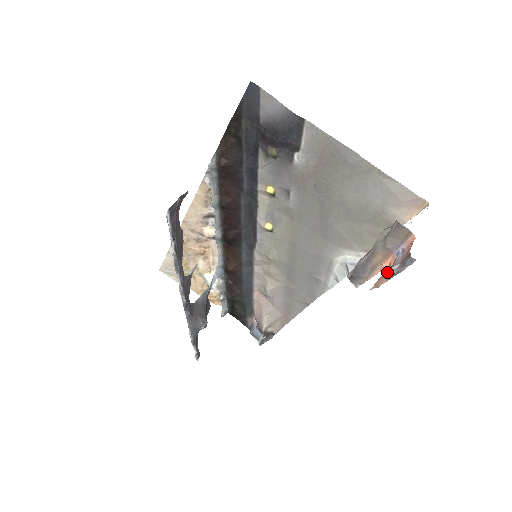
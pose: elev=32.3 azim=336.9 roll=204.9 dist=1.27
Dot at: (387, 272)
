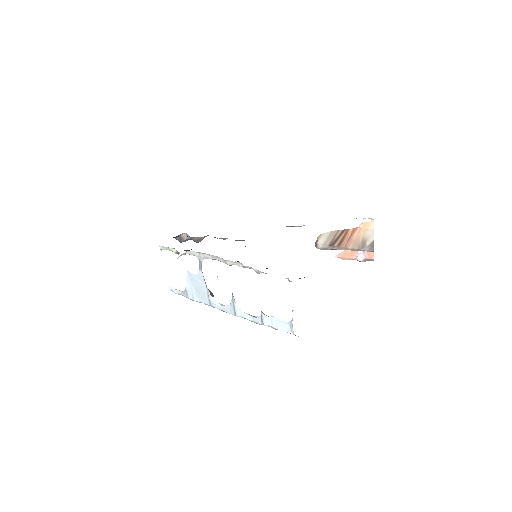
Dot at: (351, 257)
